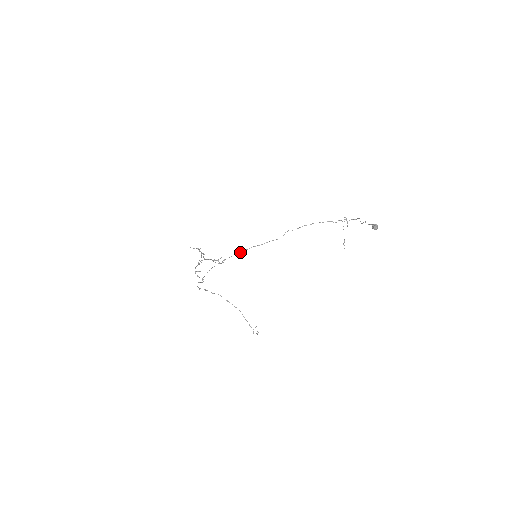
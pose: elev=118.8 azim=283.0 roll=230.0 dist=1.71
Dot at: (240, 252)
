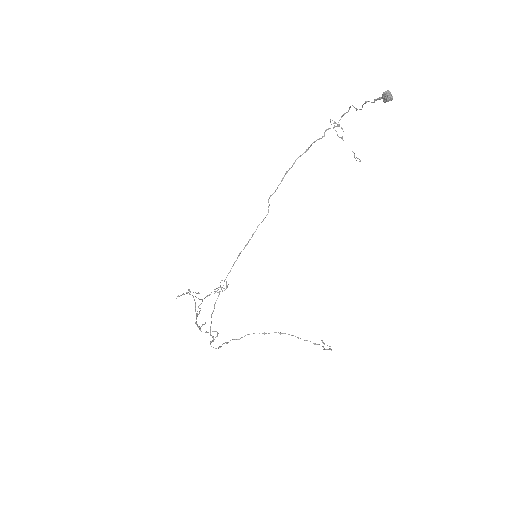
Dot at: (230, 271)
